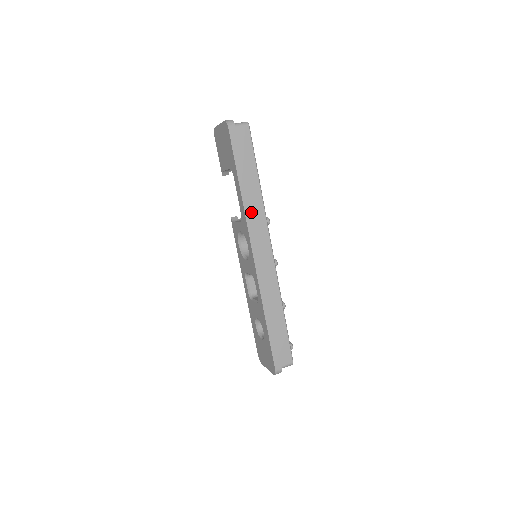
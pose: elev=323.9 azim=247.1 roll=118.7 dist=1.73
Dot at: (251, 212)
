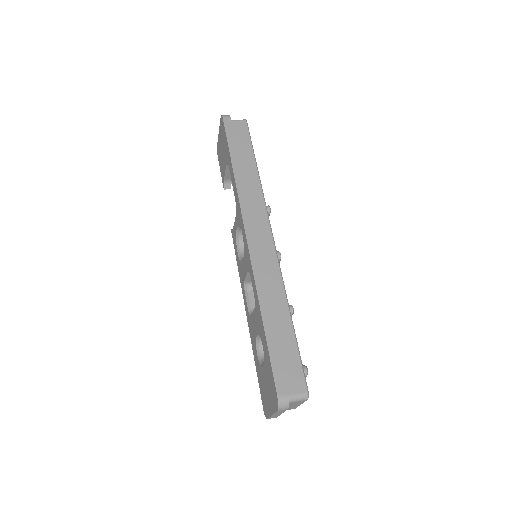
Dot at: (245, 192)
